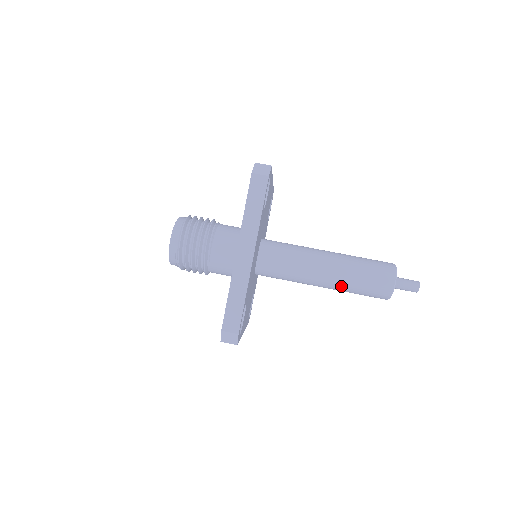
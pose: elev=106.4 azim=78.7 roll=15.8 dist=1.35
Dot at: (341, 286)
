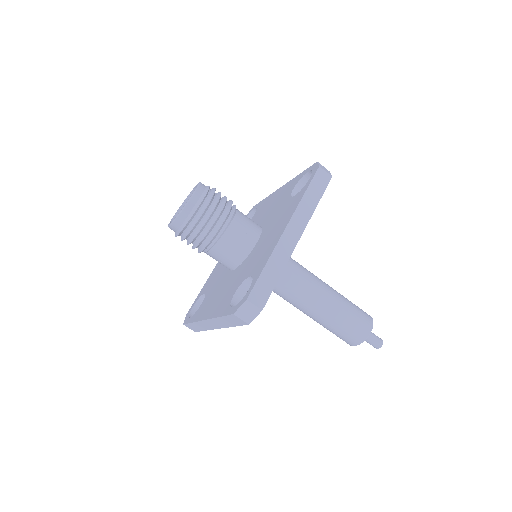
Dot at: occluded
